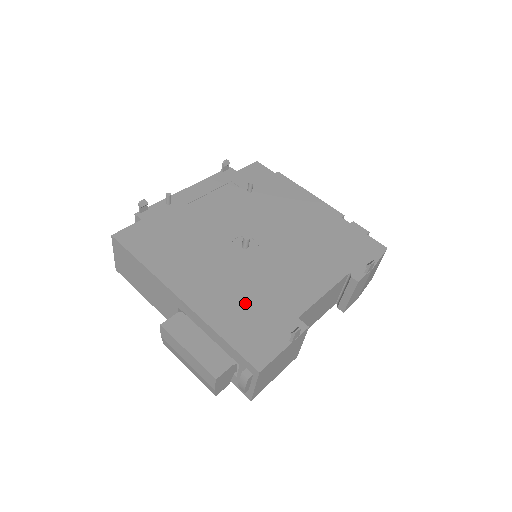
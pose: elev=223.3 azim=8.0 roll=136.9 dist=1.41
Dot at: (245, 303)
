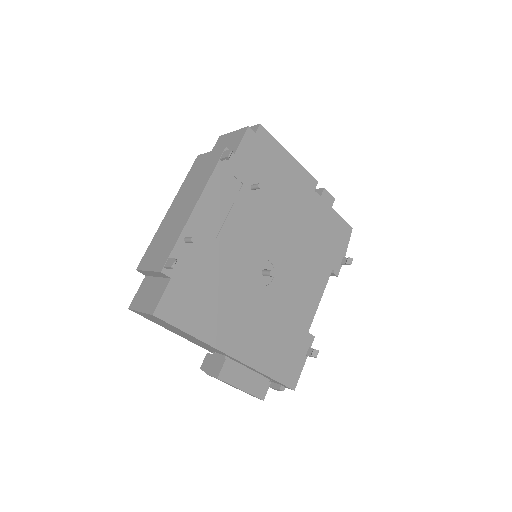
Dot at: (277, 337)
